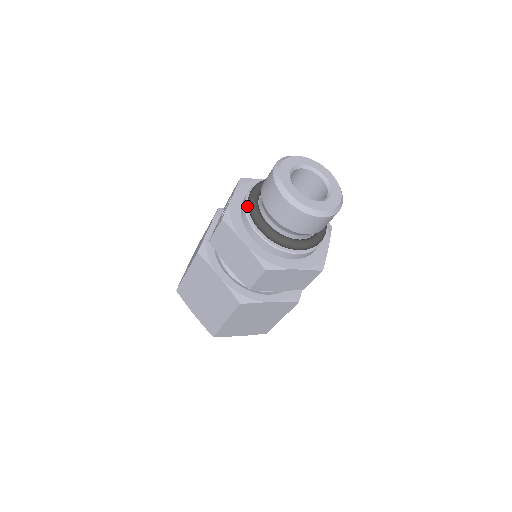
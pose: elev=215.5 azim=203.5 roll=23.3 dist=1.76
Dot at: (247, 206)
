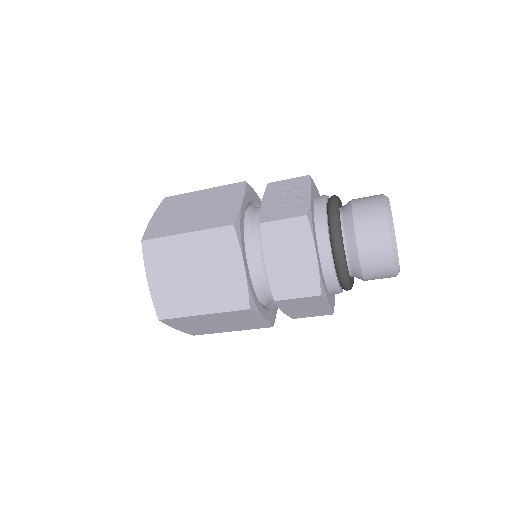
Dot at: (327, 216)
